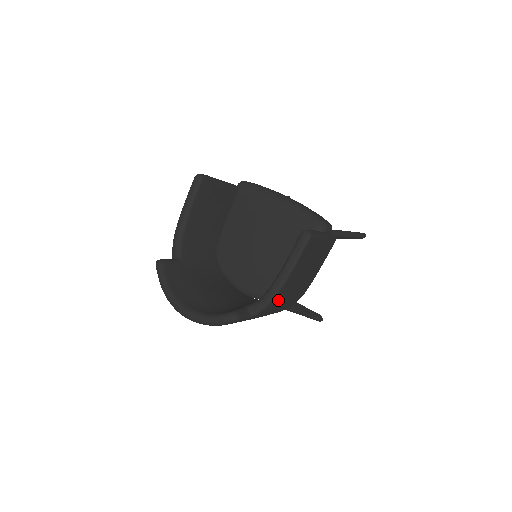
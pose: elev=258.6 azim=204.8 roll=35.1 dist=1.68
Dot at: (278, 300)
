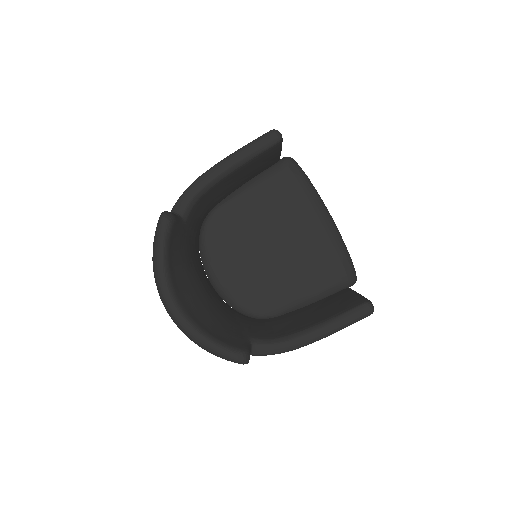
Dot at: occluded
